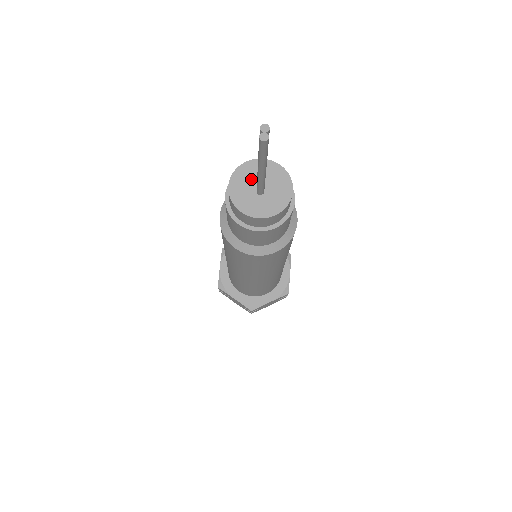
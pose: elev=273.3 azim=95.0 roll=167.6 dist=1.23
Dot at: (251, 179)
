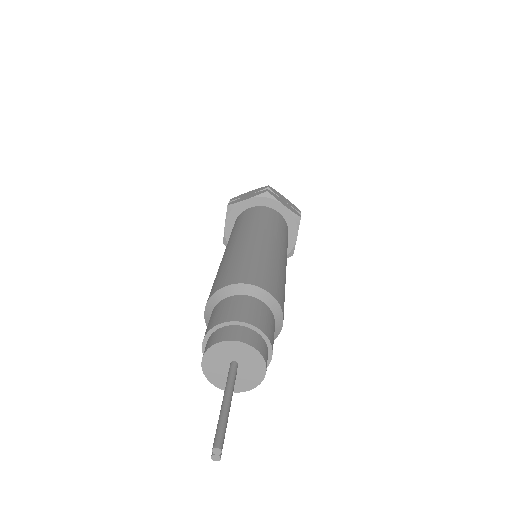
Dot at: (224, 359)
